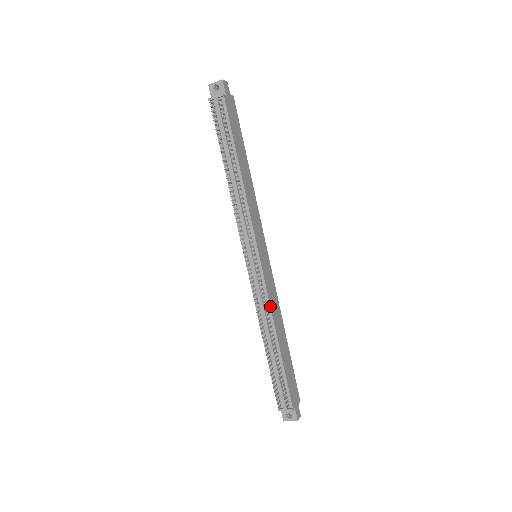
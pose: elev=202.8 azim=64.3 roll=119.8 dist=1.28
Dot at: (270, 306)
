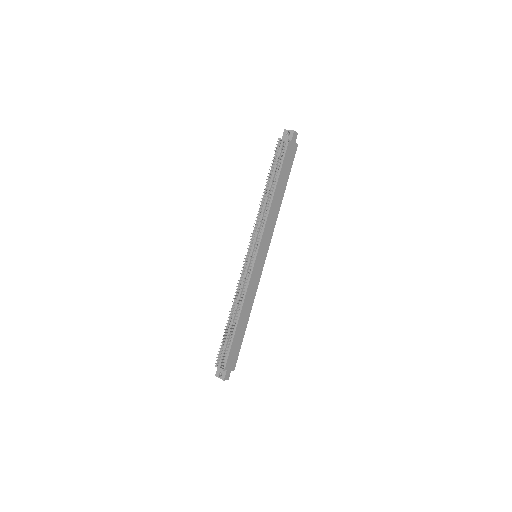
Dot at: (246, 293)
